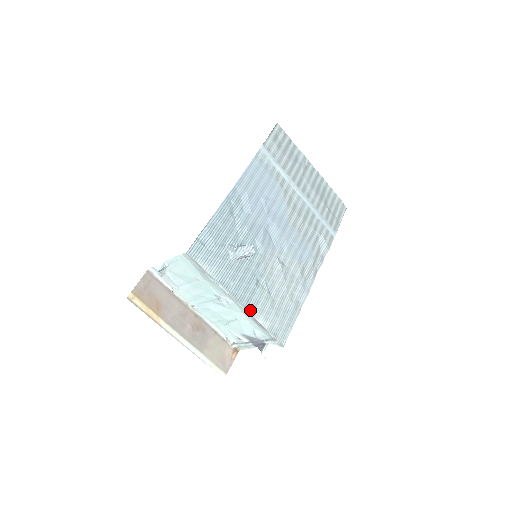
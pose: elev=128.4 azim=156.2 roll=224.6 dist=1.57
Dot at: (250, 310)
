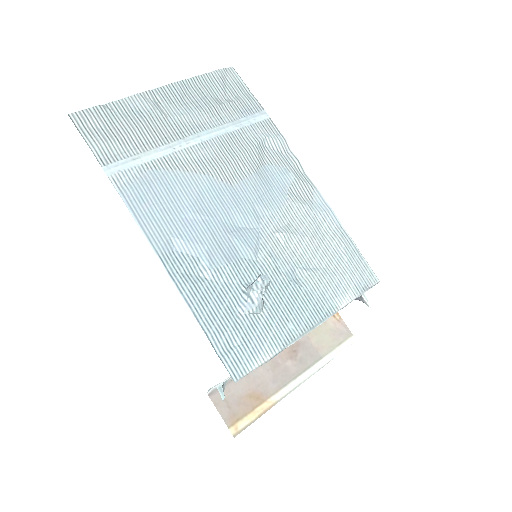
Dot at: (328, 312)
